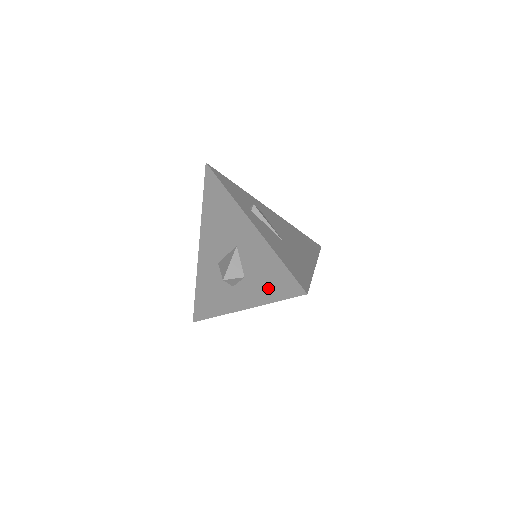
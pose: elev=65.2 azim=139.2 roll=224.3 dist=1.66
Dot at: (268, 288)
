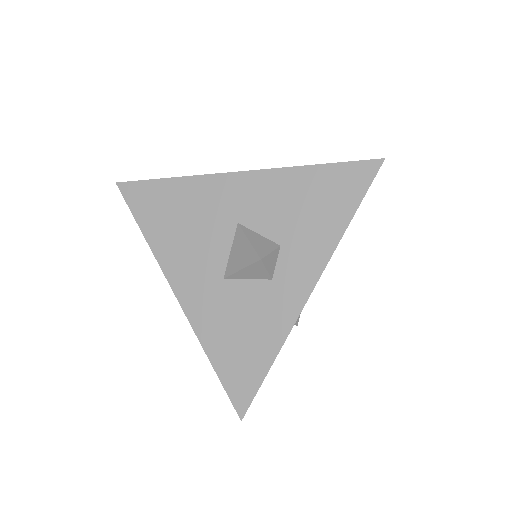
Dot at: (326, 216)
